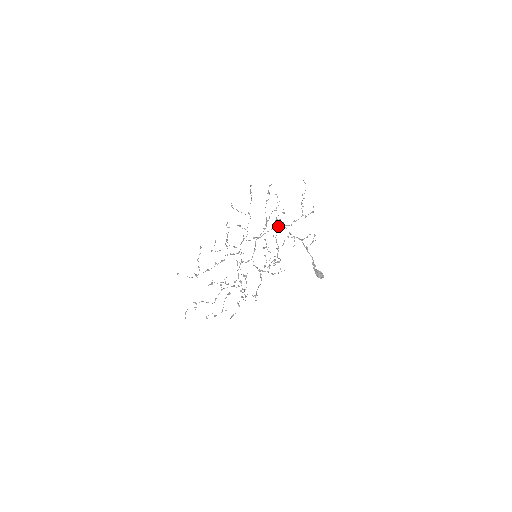
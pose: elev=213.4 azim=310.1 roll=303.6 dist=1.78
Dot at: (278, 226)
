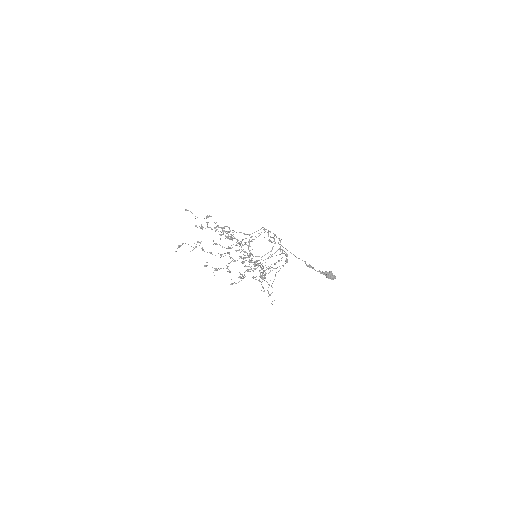
Dot at: occluded
